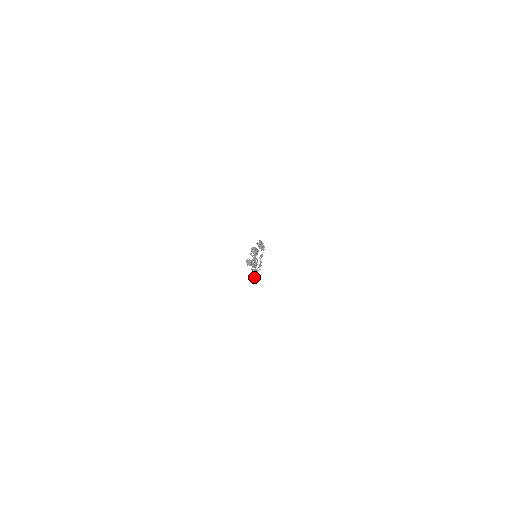
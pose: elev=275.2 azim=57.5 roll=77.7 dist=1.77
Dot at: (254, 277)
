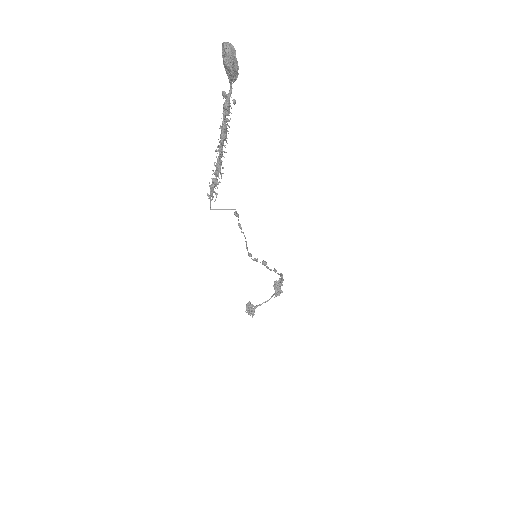
Dot at: occluded
